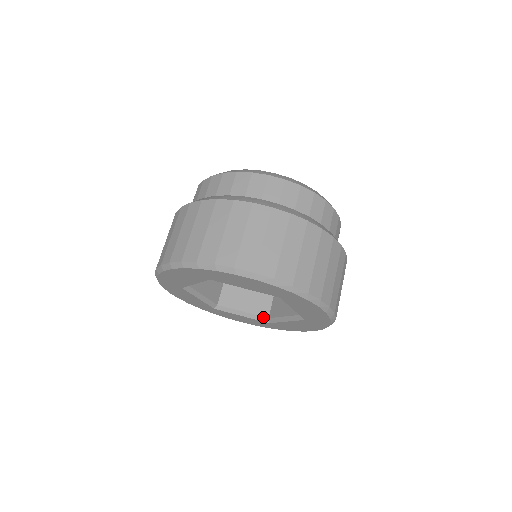
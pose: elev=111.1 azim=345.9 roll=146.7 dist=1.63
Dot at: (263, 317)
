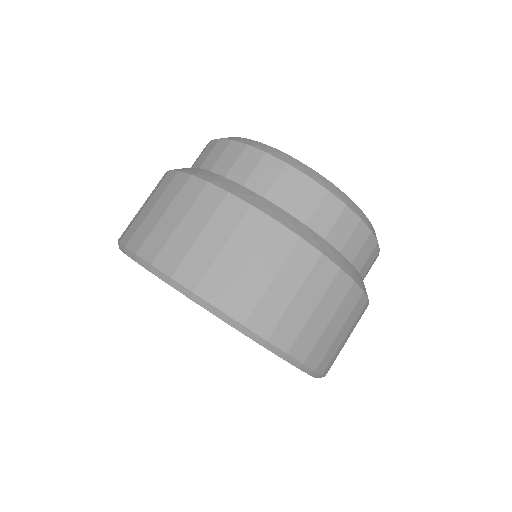
Dot at: occluded
